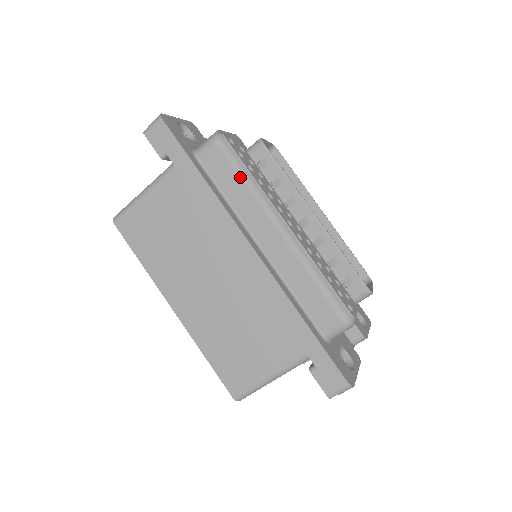
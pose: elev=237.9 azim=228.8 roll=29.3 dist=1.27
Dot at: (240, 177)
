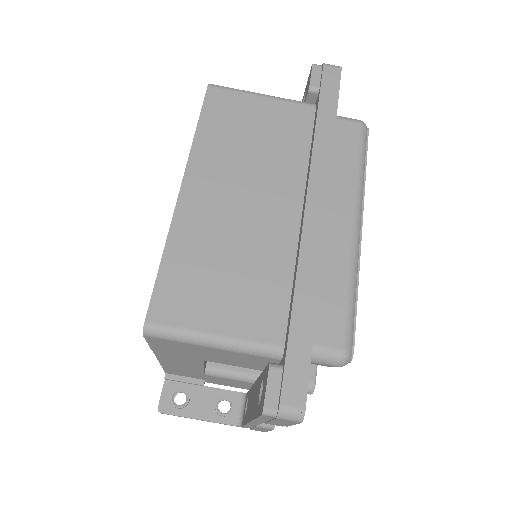
Dot at: (358, 161)
